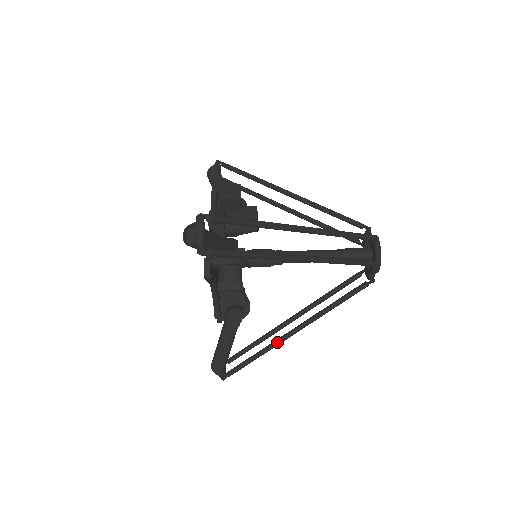
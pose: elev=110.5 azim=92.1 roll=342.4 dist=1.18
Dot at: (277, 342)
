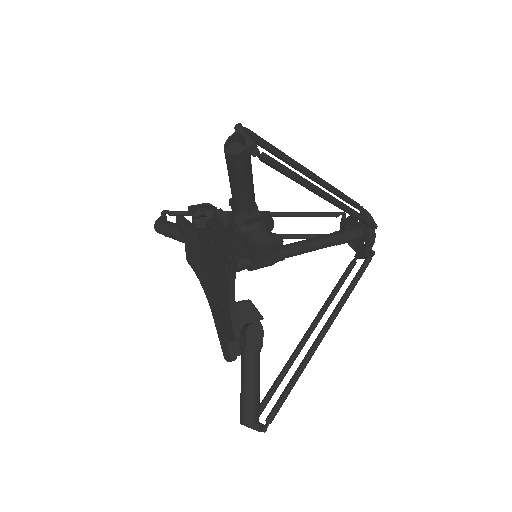
Dot at: (311, 352)
